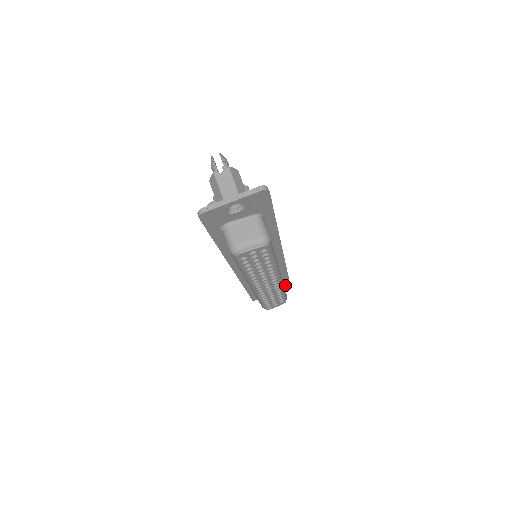
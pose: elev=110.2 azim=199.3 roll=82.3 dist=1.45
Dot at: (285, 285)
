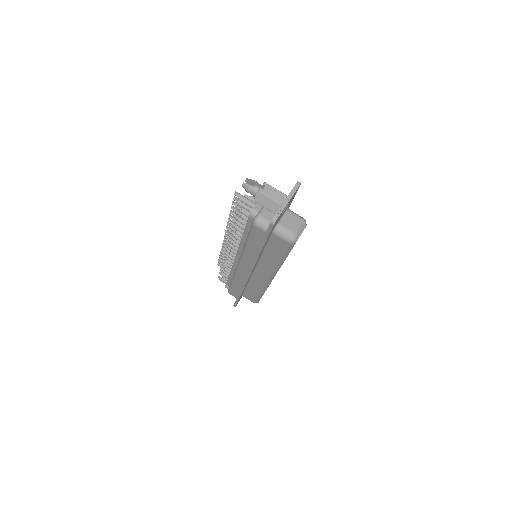
Dot at: occluded
